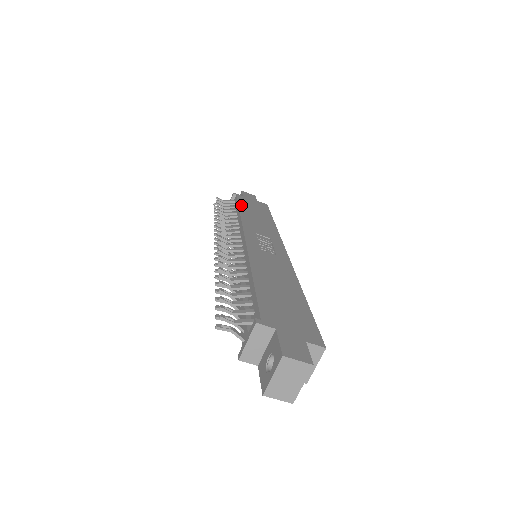
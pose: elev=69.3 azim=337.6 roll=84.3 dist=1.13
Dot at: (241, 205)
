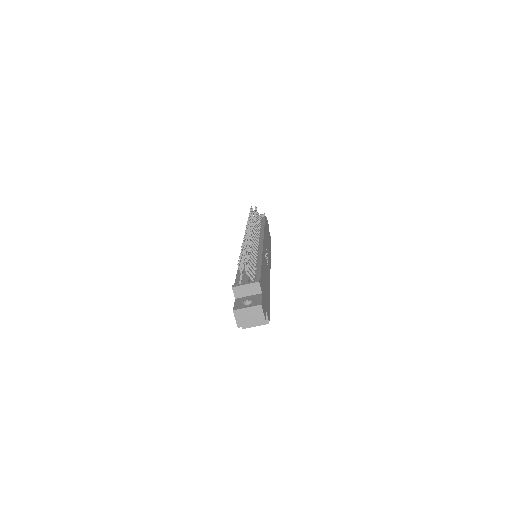
Dot at: (265, 224)
